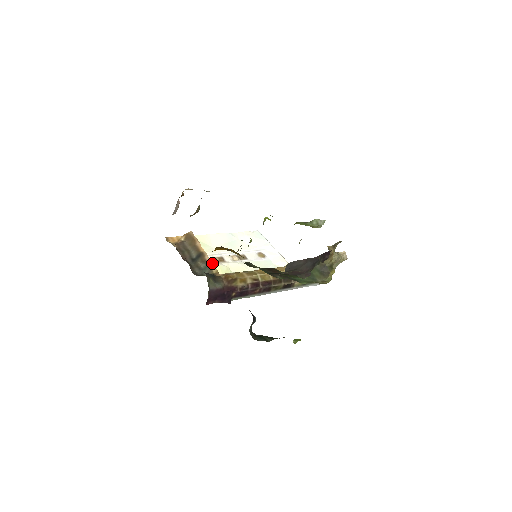
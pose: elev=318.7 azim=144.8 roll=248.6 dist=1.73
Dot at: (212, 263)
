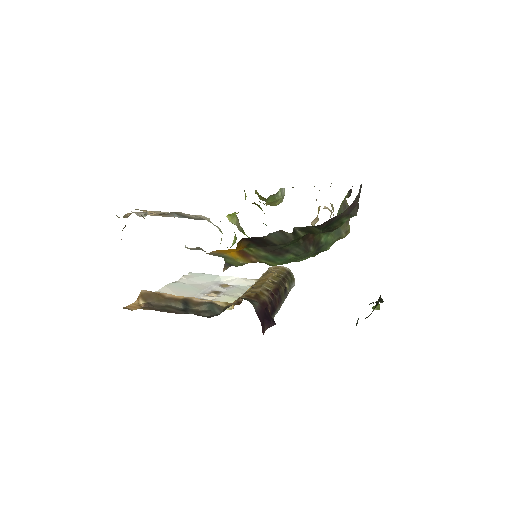
Dot at: (209, 300)
